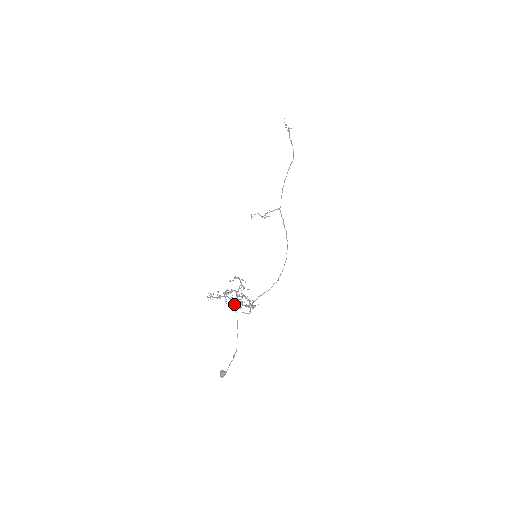
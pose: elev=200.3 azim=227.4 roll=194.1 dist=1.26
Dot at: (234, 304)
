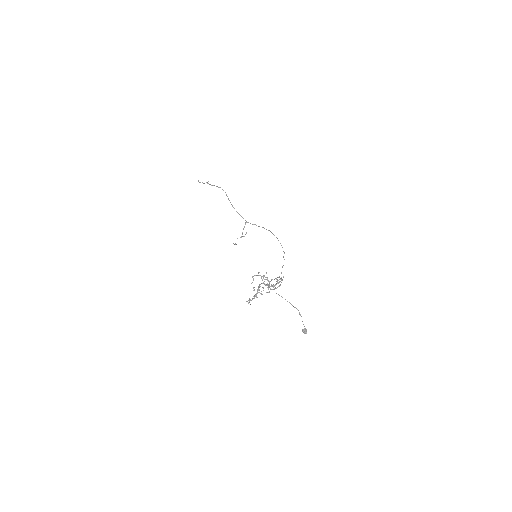
Dot at: (269, 291)
